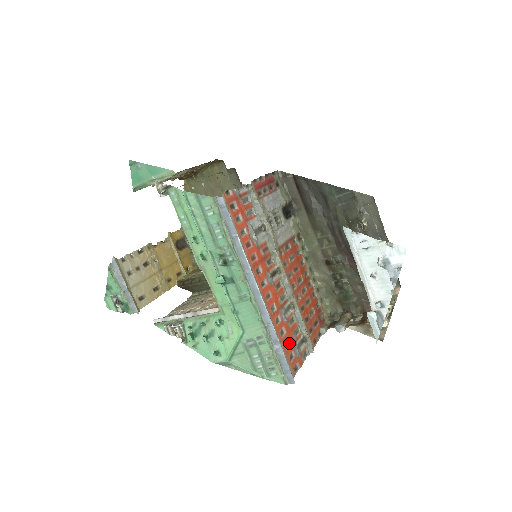
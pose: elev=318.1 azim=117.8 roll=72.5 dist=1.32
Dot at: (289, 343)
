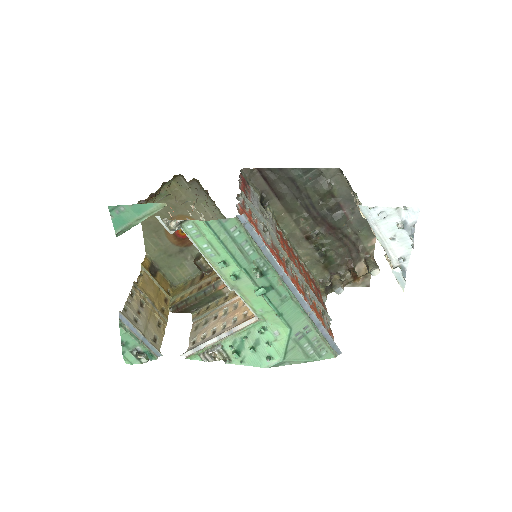
Dot at: (320, 321)
